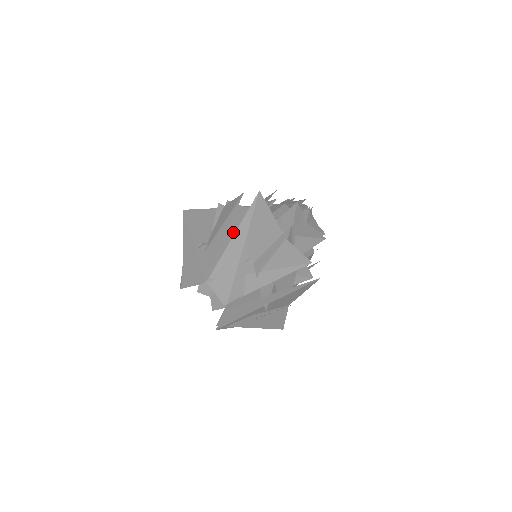
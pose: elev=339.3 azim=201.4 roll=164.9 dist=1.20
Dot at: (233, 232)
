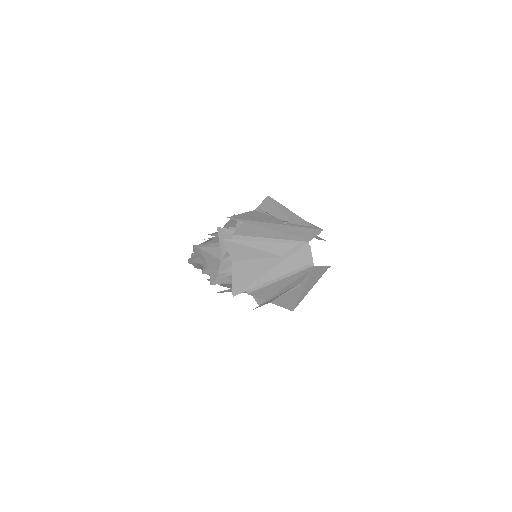
Dot at: occluded
